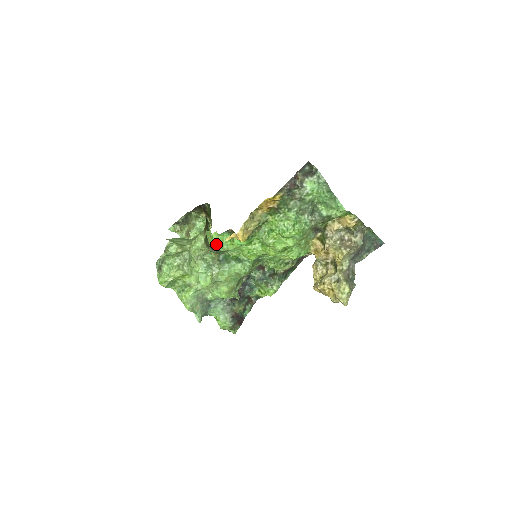
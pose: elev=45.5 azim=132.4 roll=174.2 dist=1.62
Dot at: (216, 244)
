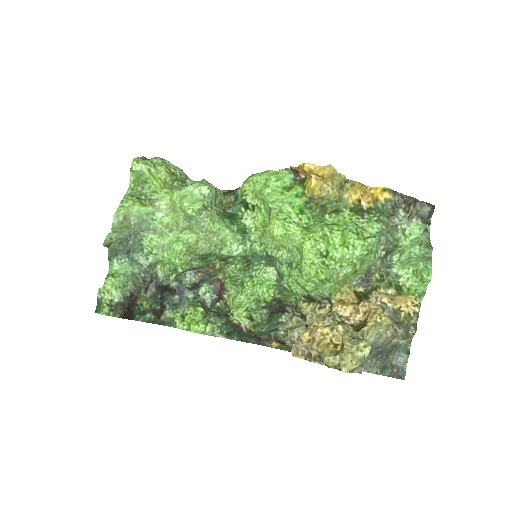
Dot at: (258, 183)
